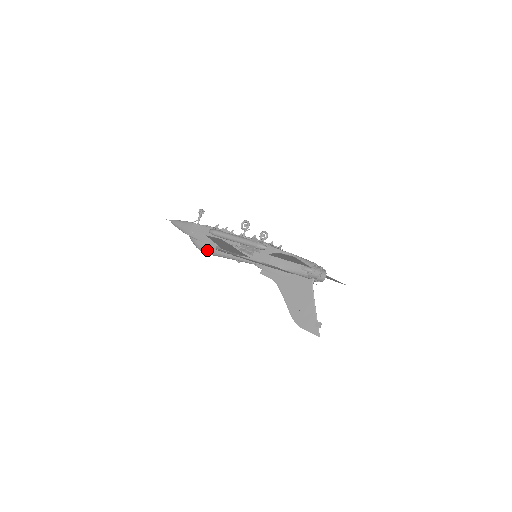
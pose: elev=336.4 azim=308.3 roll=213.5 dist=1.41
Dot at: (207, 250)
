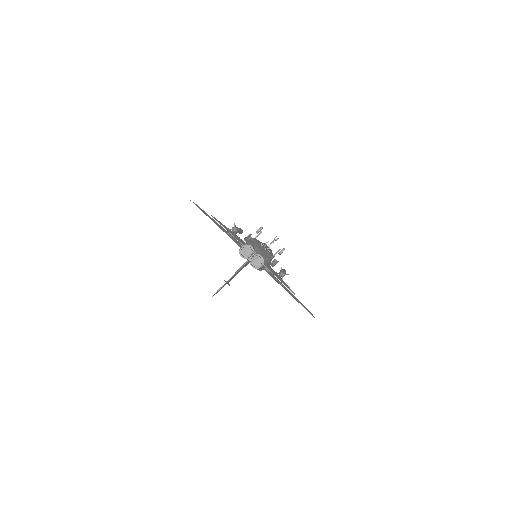
Dot at: occluded
